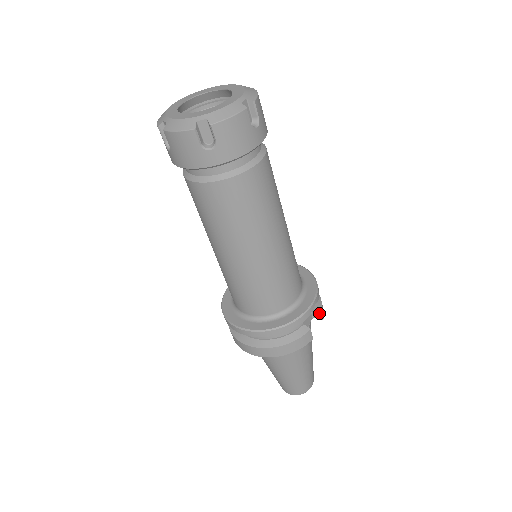
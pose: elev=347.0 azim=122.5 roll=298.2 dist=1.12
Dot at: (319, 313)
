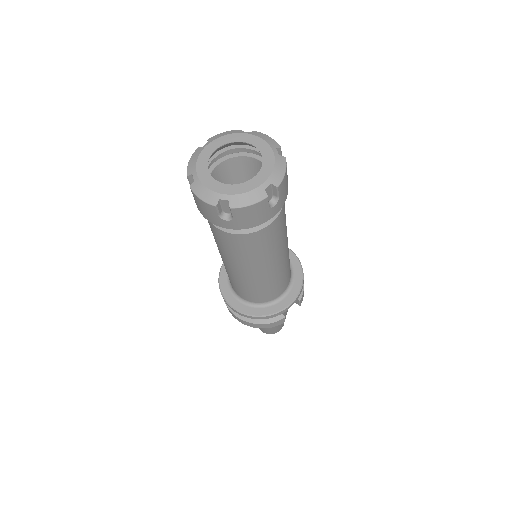
Dot at: (298, 302)
